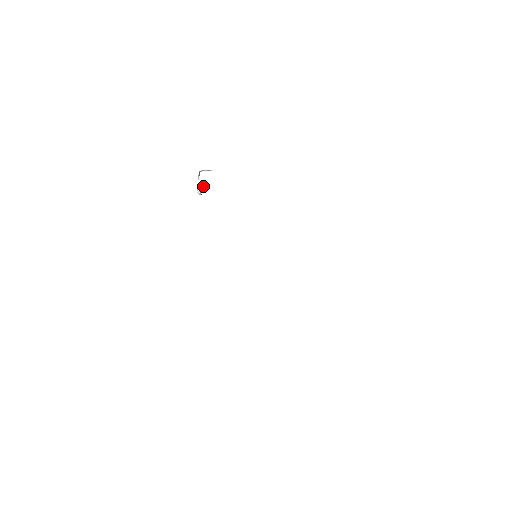
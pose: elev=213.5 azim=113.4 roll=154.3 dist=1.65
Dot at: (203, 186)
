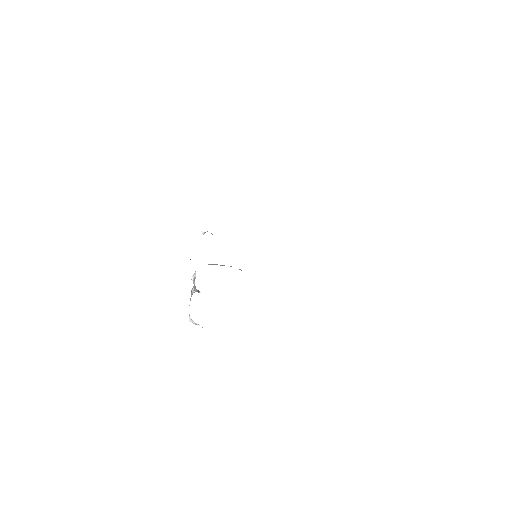
Dot at: (196, 290)
